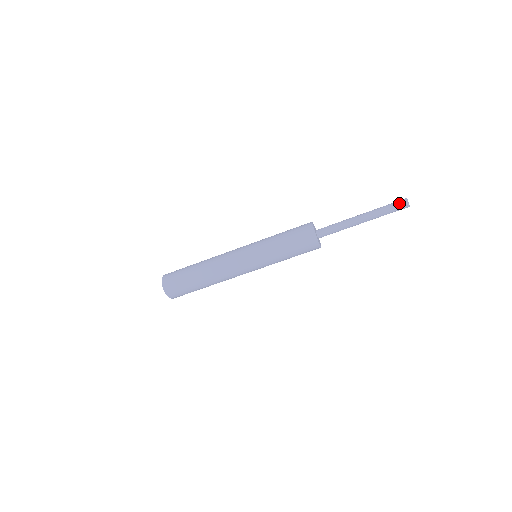
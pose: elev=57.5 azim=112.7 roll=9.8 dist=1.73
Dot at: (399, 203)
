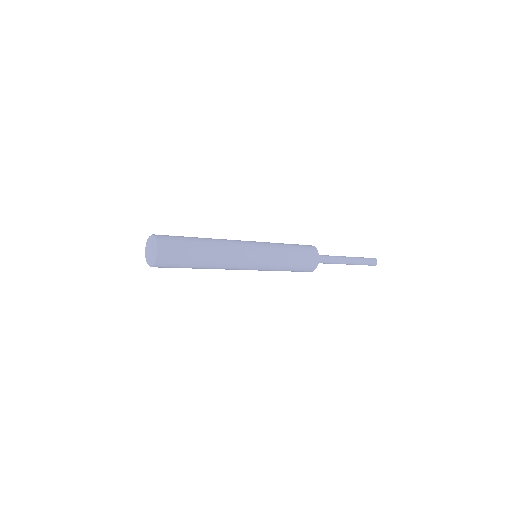
Dot at: (372, 261)
